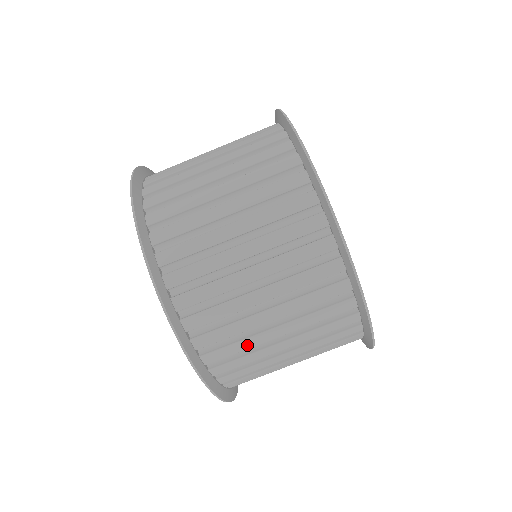
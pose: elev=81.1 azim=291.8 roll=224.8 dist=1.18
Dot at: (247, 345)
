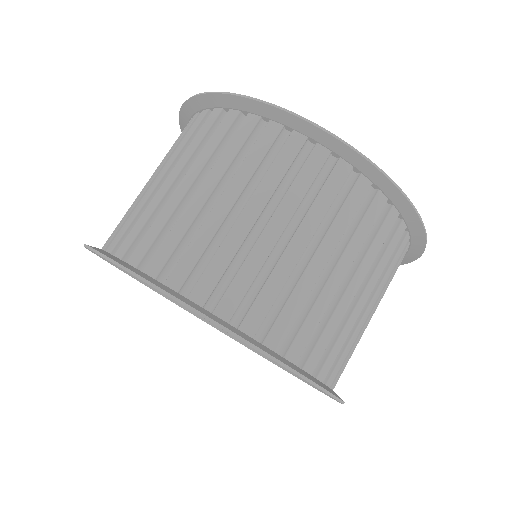
Dot at: (320, 311)
